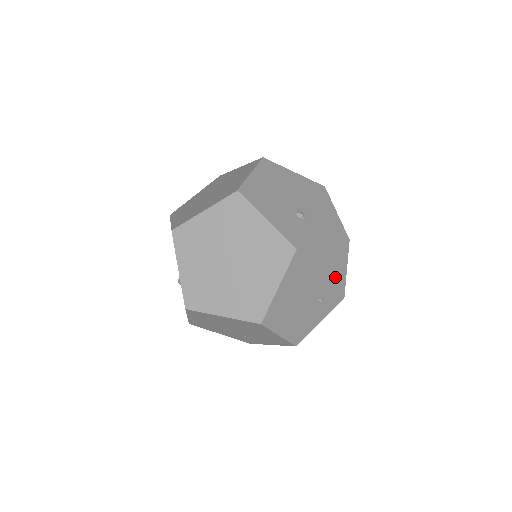
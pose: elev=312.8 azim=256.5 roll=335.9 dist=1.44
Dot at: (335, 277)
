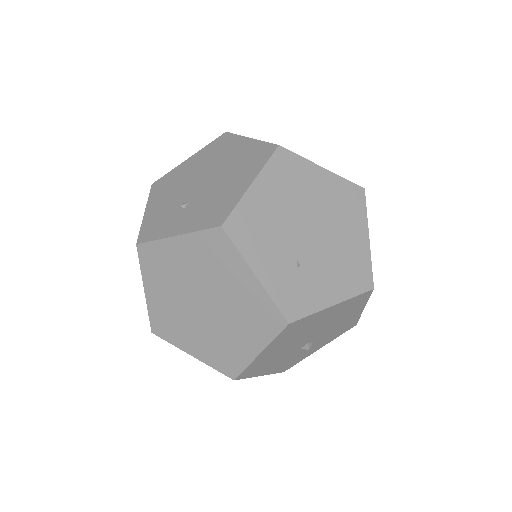
Dot at: occluded
